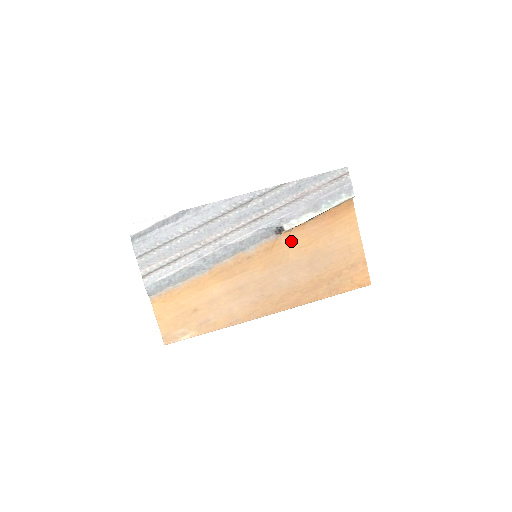
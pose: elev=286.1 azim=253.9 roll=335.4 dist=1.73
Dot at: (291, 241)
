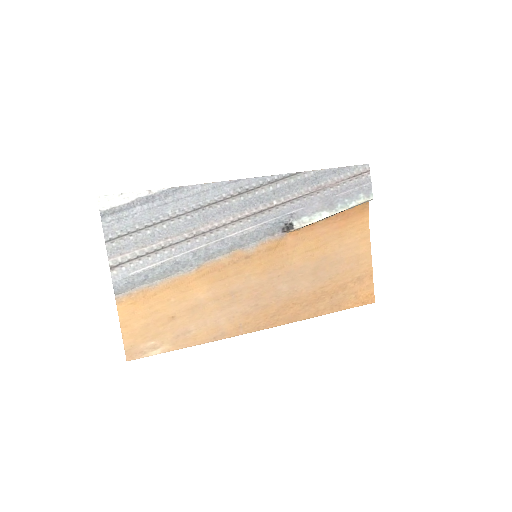
Dot at: (297, 242)
